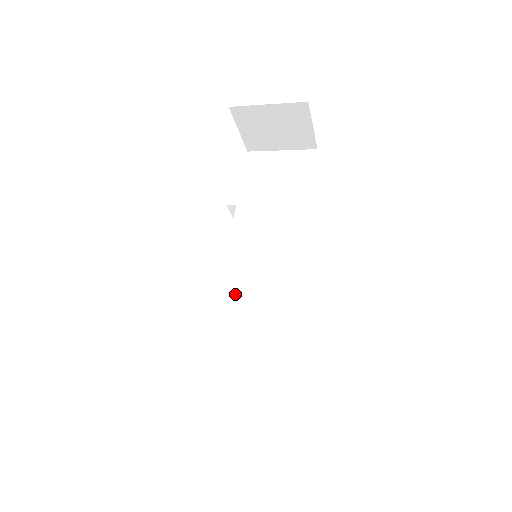
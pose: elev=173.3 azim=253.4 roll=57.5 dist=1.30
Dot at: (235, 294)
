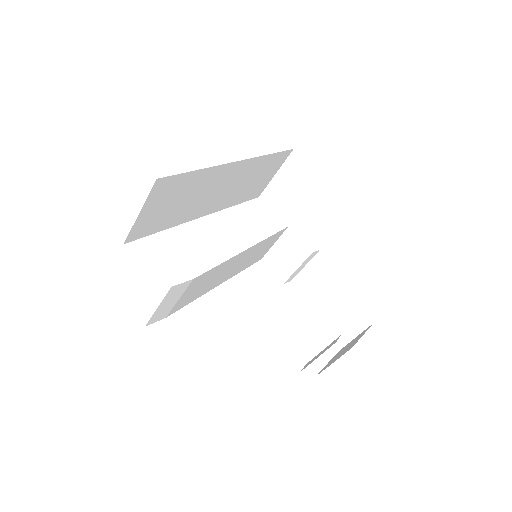
Dot at: (219, 276)
